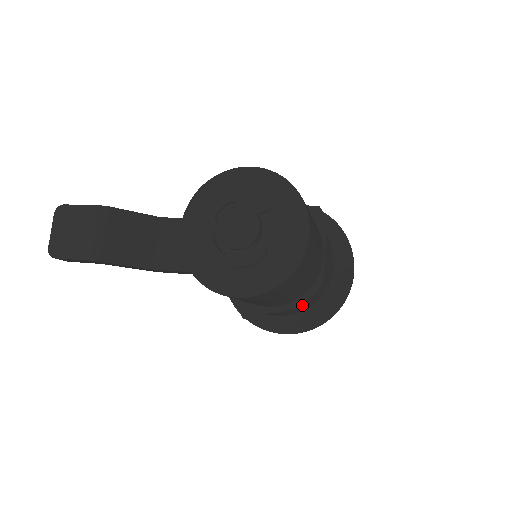
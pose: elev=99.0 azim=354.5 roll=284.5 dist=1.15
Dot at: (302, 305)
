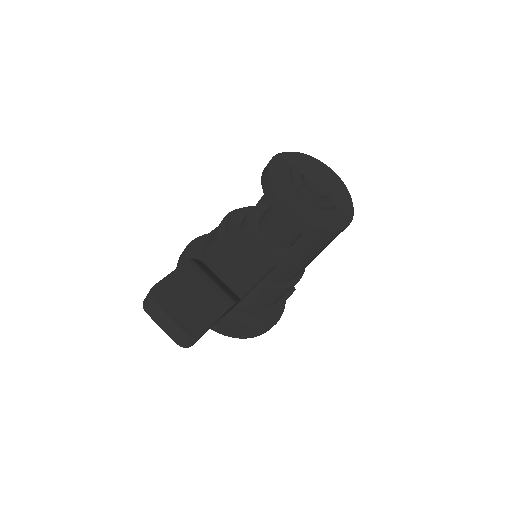
Dot at: occluded
